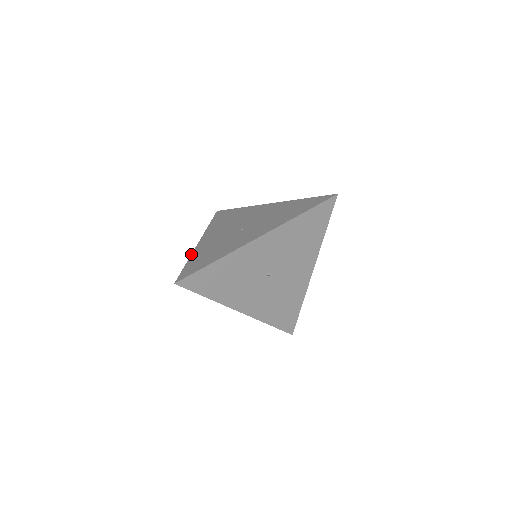
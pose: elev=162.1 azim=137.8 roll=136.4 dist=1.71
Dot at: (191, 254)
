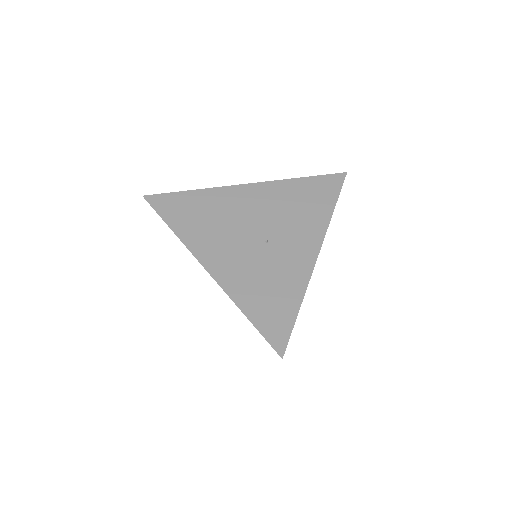
Dot at: (231, 299)
